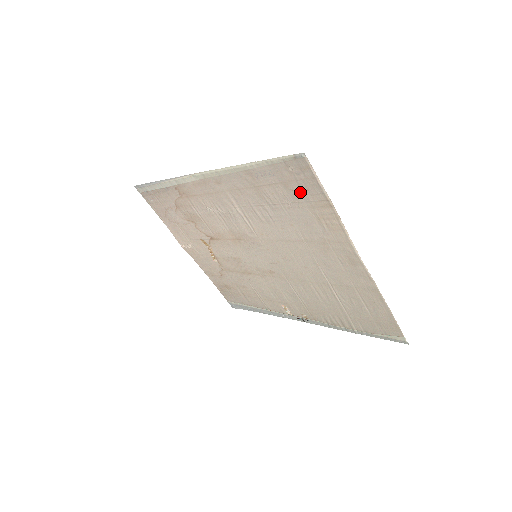
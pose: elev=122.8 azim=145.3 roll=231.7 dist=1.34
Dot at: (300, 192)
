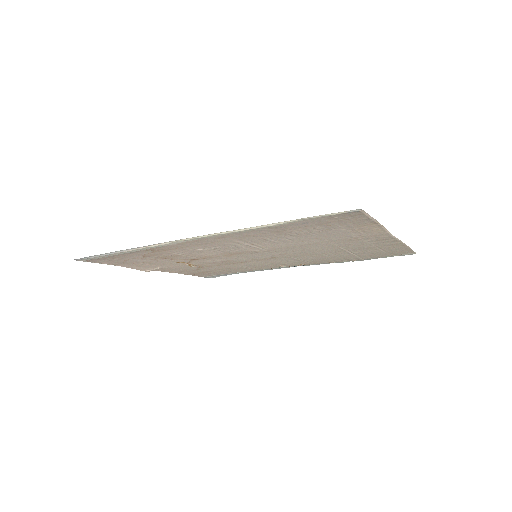
Dot at: (340, 224)
